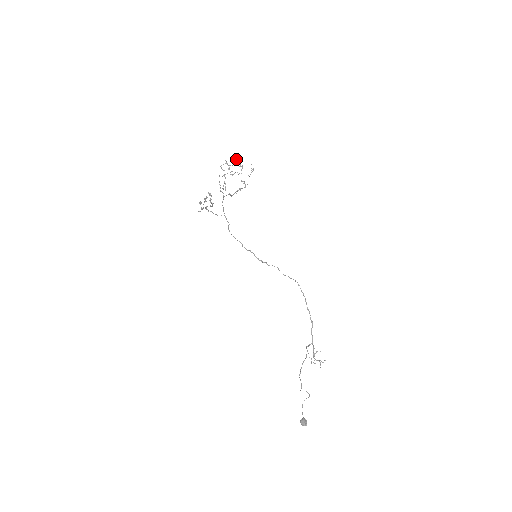
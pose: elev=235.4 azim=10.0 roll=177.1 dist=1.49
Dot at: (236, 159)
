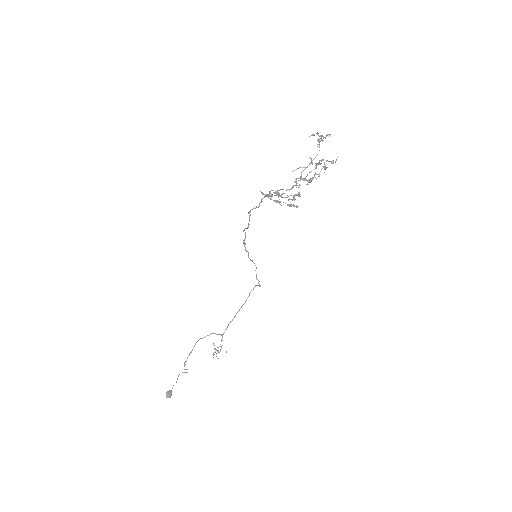
Dot at: occluded
